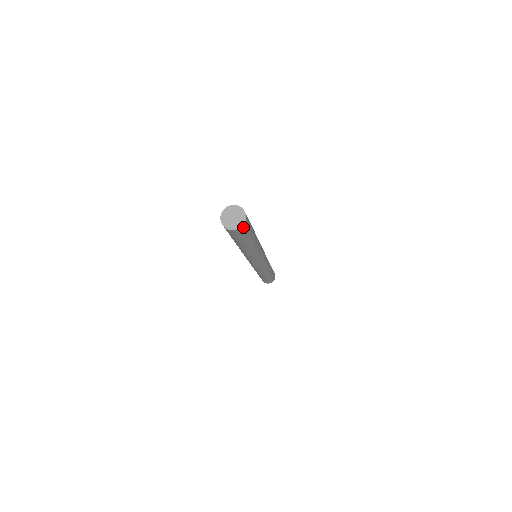
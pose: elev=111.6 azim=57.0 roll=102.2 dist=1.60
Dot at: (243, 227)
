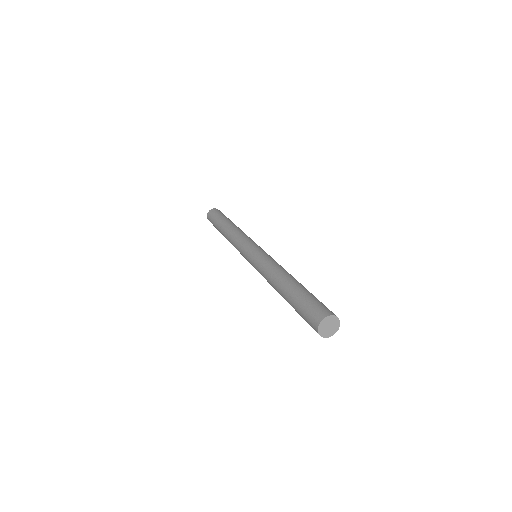
Dot at: (328, 333)
